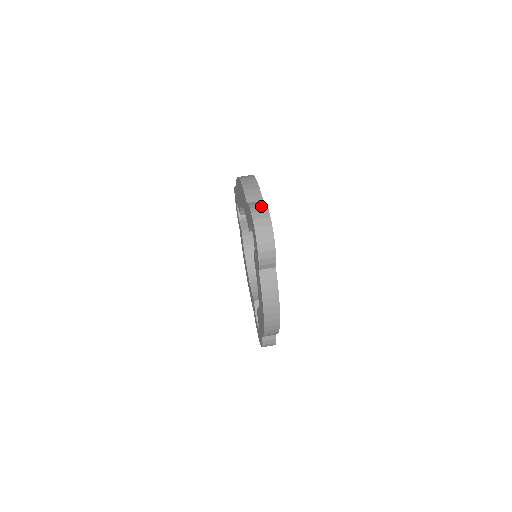
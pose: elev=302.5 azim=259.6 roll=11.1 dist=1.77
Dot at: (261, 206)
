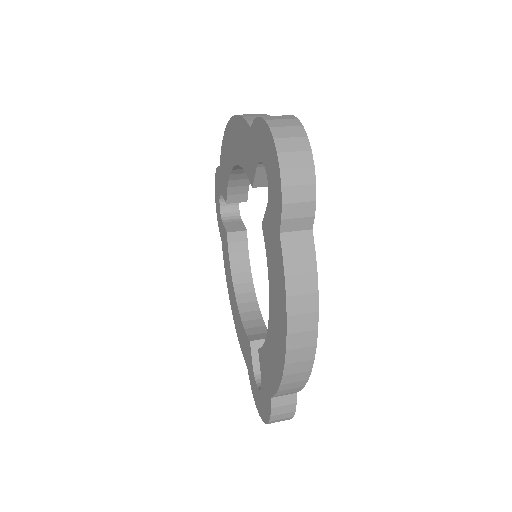
Dot at: occluded
